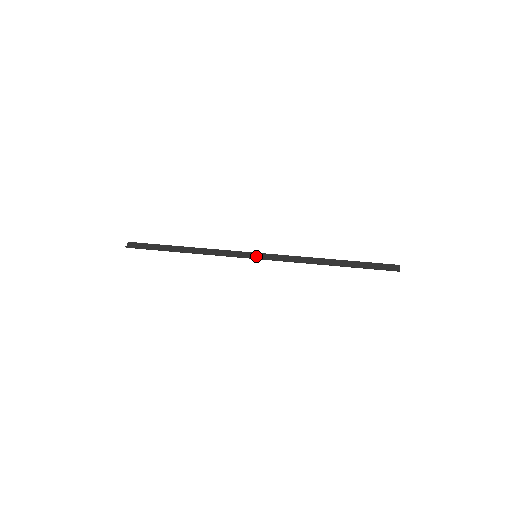
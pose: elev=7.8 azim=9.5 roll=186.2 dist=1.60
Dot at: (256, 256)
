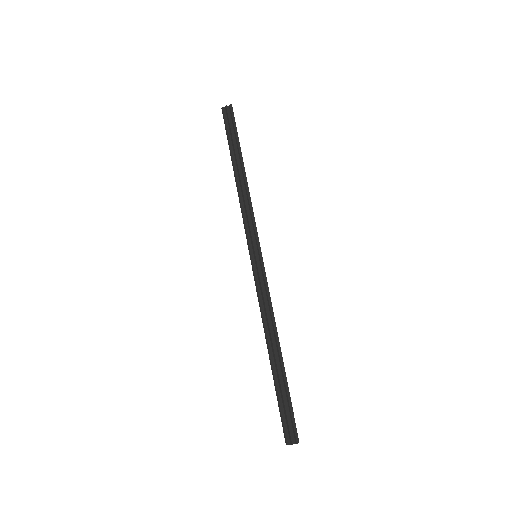
Dot at: (254, 256)
